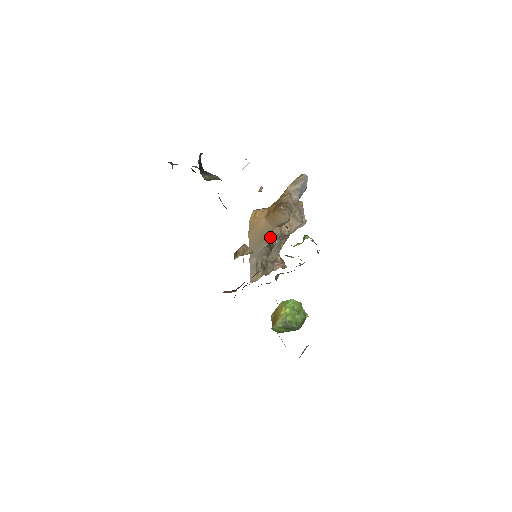
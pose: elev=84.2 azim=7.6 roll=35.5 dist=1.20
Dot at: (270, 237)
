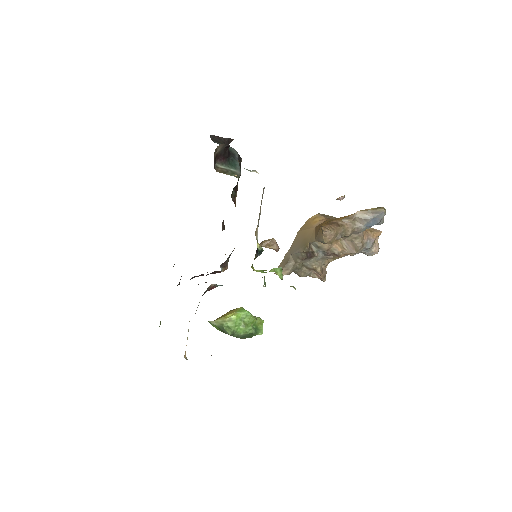
Dot at: (314, 246)
